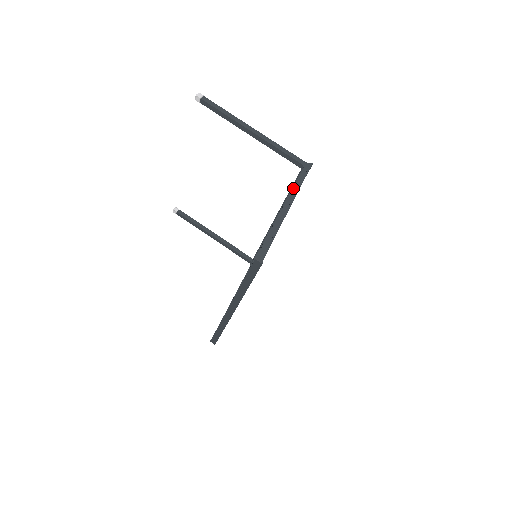
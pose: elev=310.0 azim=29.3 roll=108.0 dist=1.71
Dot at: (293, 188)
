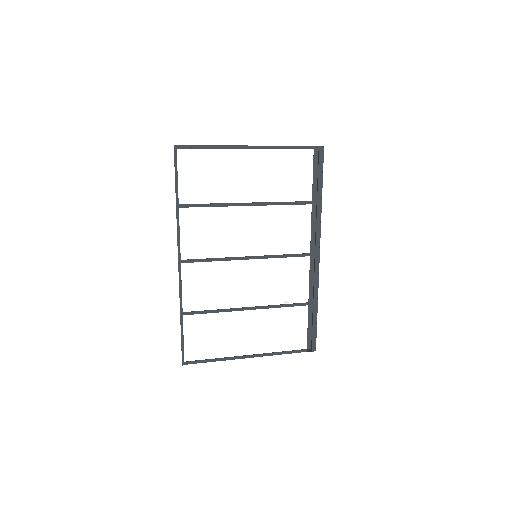
Dot at: occluded
